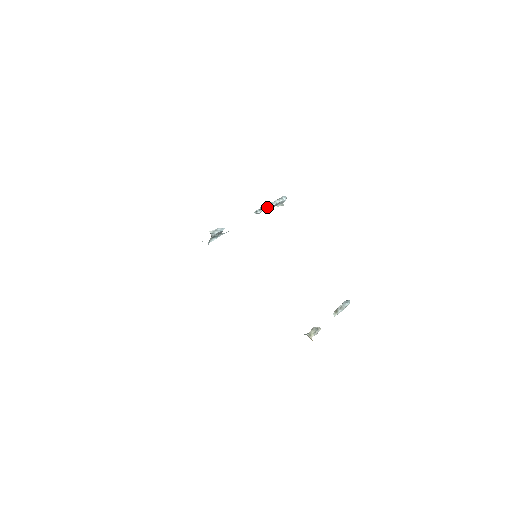
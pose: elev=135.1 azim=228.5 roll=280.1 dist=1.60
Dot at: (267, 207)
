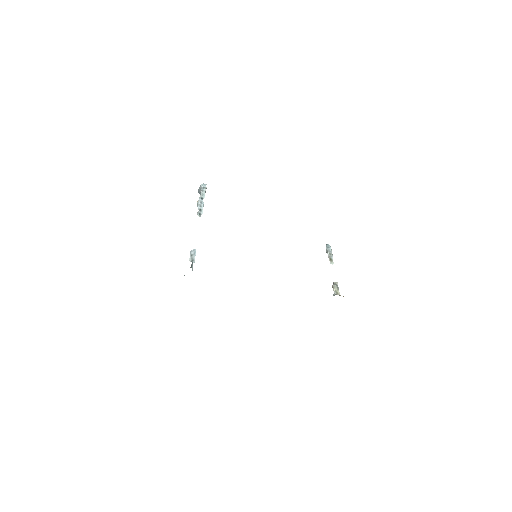
Dot at: (202, 204)
